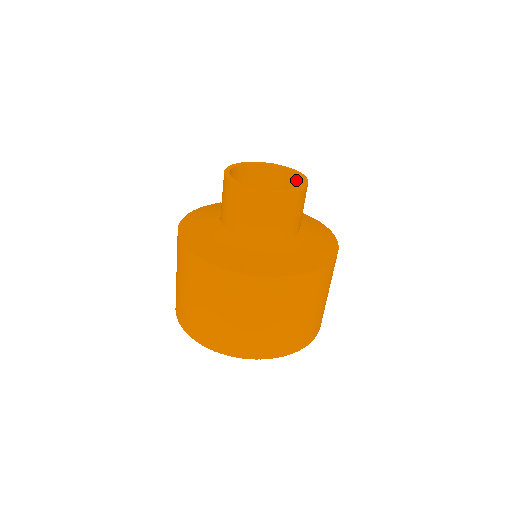
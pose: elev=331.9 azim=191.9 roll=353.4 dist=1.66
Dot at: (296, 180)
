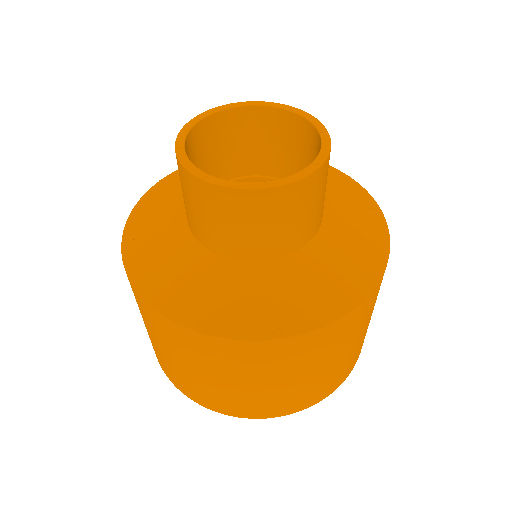
Dot at: (318, 147)
